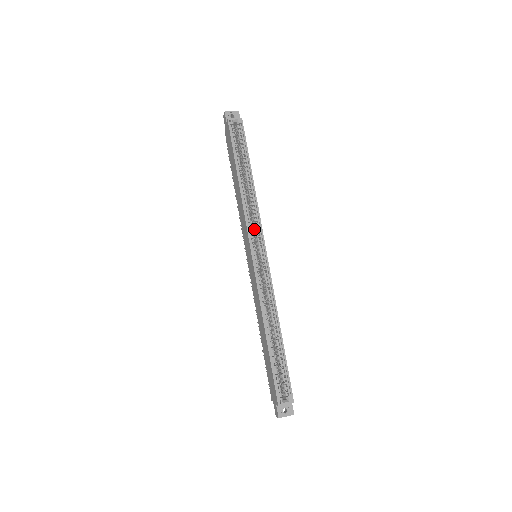
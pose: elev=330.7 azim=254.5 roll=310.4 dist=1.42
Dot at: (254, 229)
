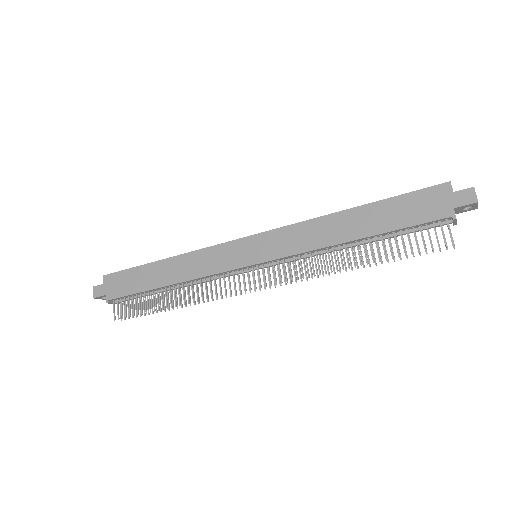
Dot at: occluded
